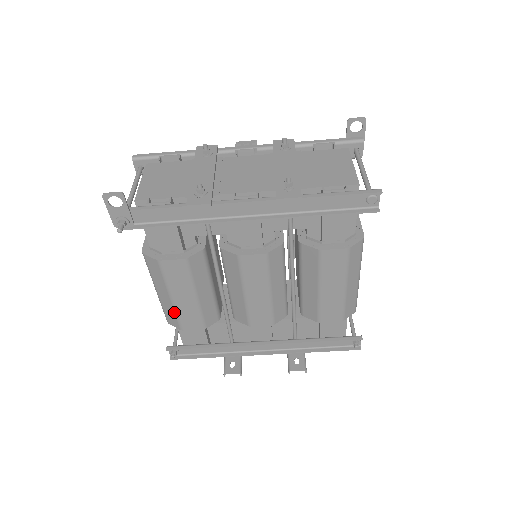
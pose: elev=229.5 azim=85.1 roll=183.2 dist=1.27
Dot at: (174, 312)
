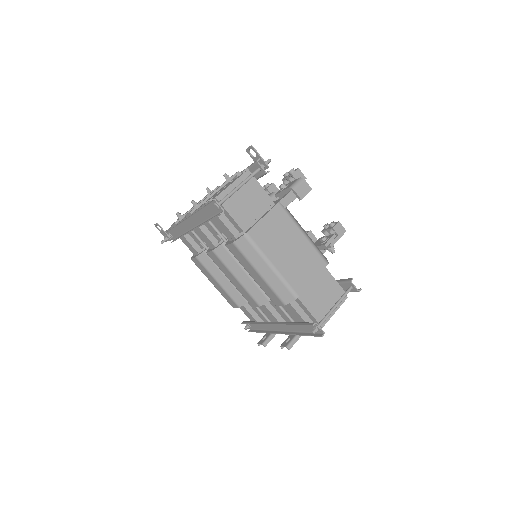
Dot at: (221, 294)
